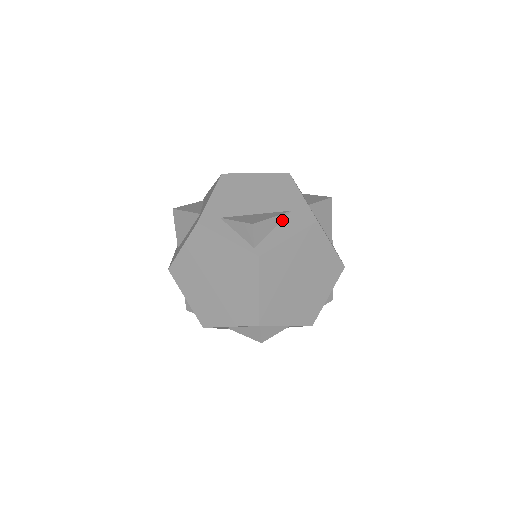
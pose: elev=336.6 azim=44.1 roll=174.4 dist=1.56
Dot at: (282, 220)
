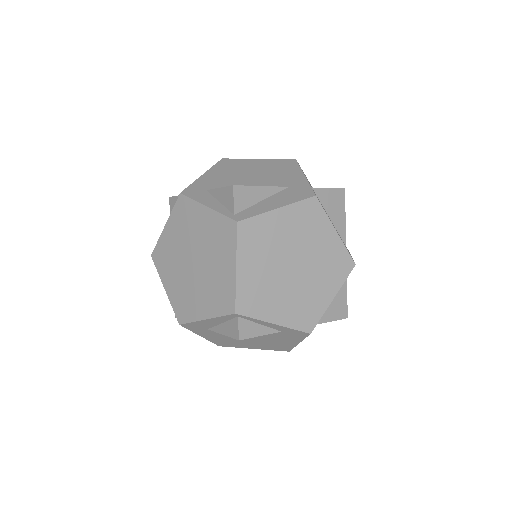
Dot at: (274, 194)
